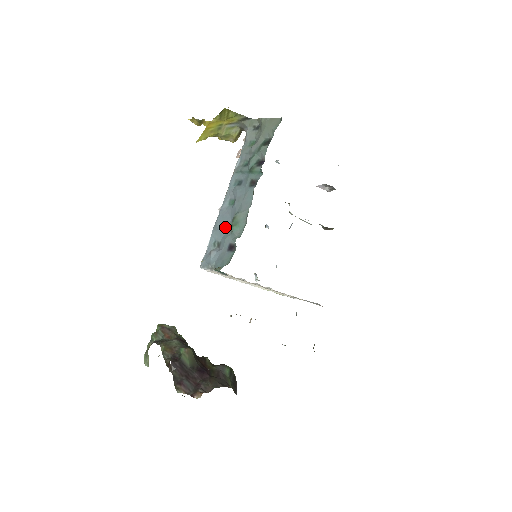
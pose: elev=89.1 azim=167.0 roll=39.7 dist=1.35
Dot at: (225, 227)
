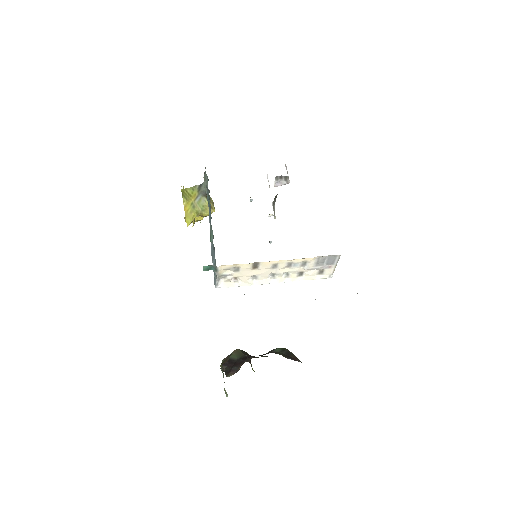
Dot at: occluded
